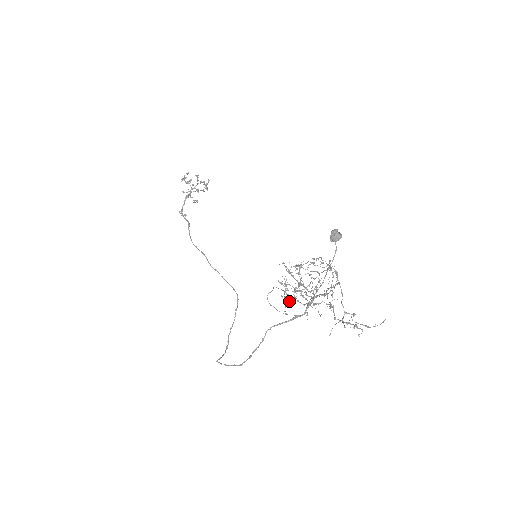
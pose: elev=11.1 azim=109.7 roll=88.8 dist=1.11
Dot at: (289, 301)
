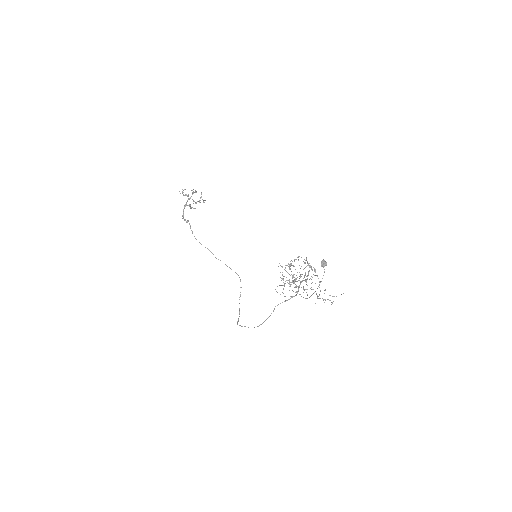
Dot at: occluded
